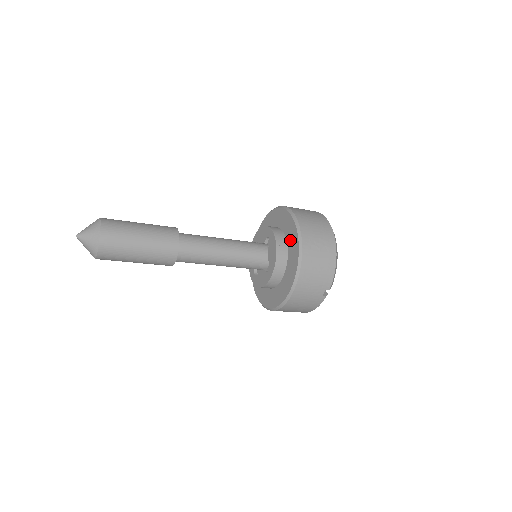
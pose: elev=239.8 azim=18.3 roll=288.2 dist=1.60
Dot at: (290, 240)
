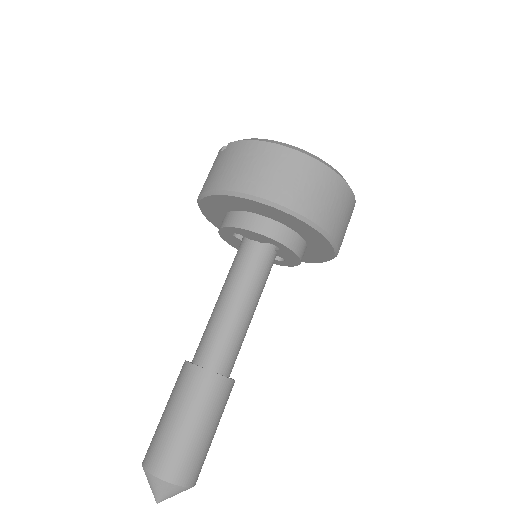
Dot at: (312, 241)
